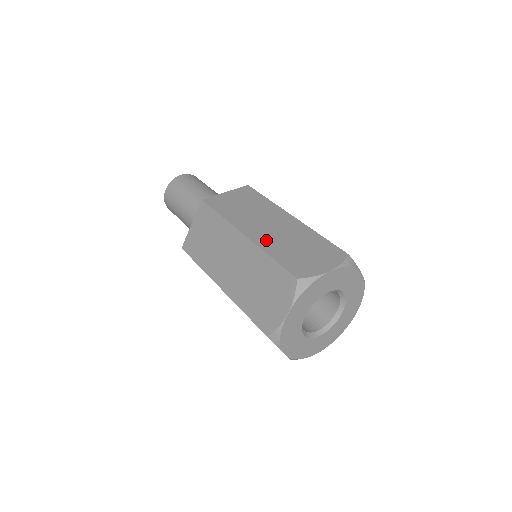
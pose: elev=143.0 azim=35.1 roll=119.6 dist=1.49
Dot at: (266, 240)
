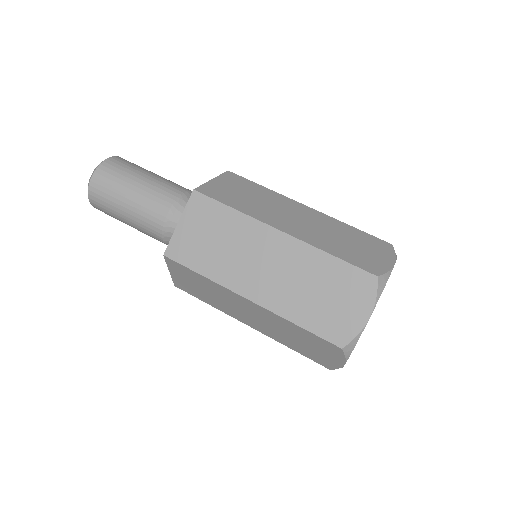
Dot at: (309, 235)
